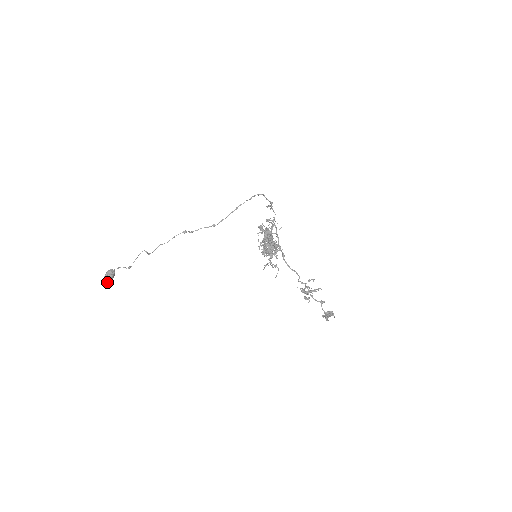
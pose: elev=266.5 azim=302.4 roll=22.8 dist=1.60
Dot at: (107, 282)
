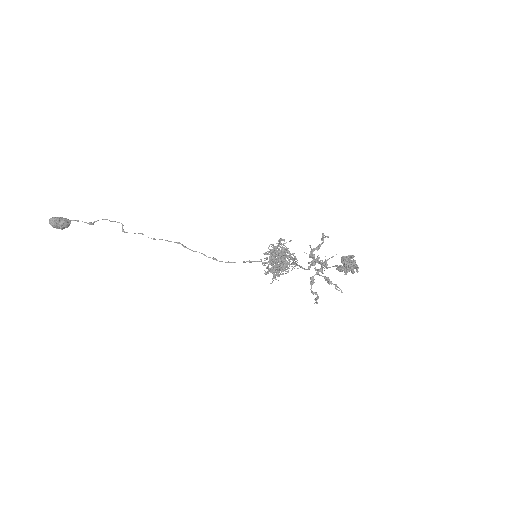
Dot at: (53, 221)
